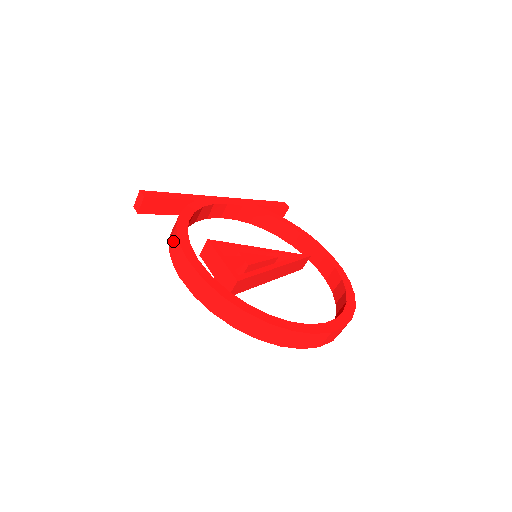
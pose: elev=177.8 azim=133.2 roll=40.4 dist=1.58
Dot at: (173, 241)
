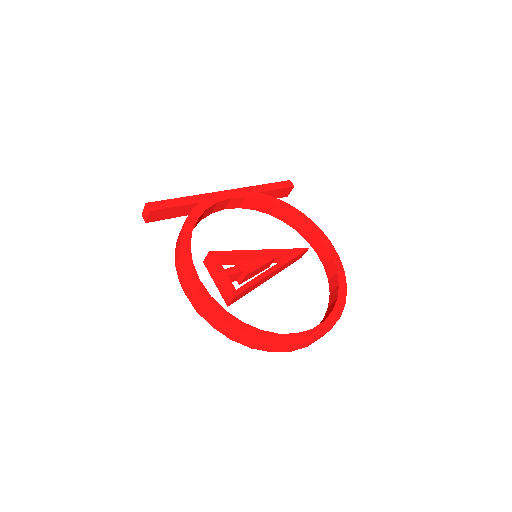
Dot at: (178, 256)
